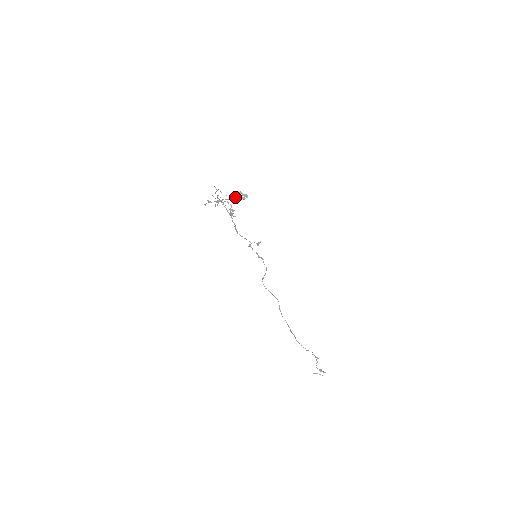
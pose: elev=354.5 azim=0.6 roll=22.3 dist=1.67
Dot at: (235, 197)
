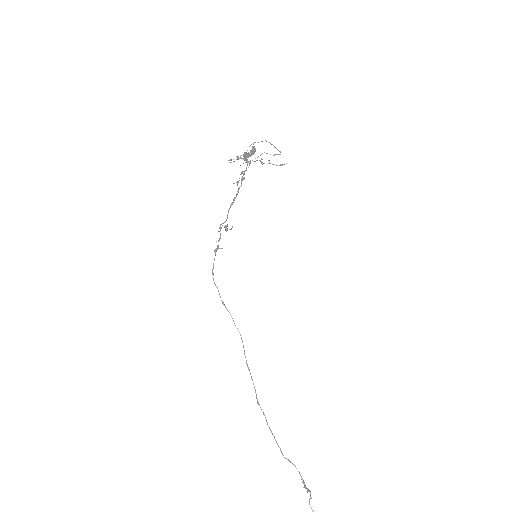
Dot at: (246, 152)
